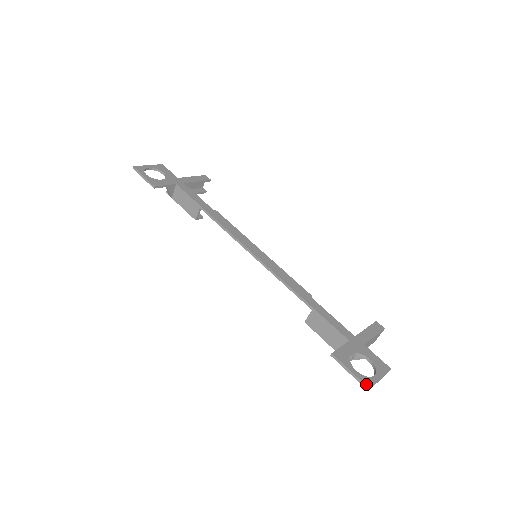
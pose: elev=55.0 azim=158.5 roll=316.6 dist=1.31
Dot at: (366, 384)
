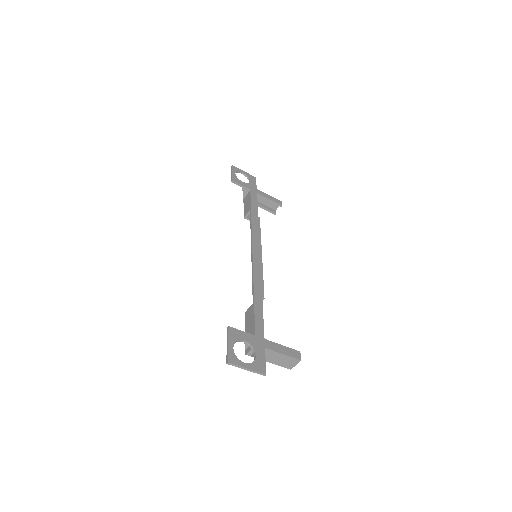
Dot at: (229, 358)
